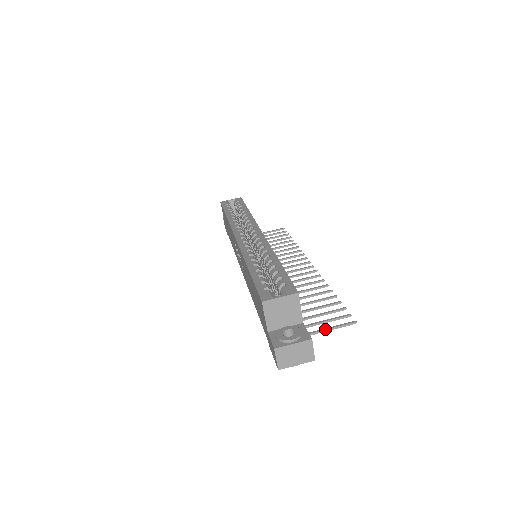
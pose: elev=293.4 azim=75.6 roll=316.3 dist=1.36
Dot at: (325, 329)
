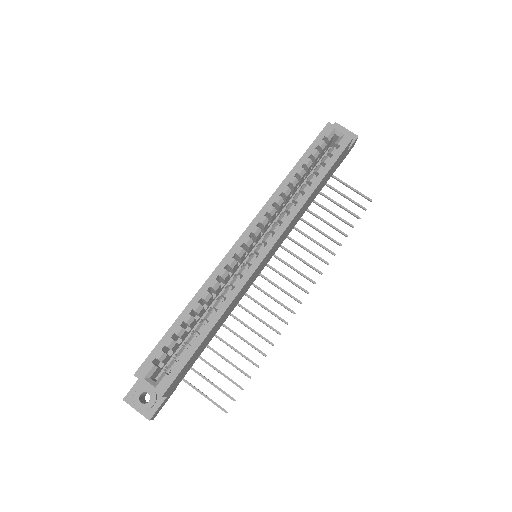
Dot at: (202, 394)
